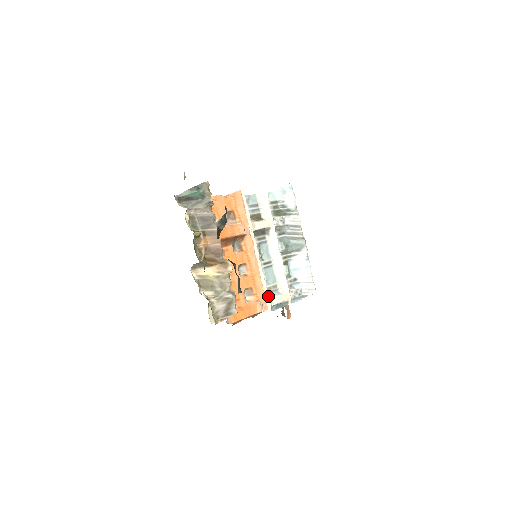
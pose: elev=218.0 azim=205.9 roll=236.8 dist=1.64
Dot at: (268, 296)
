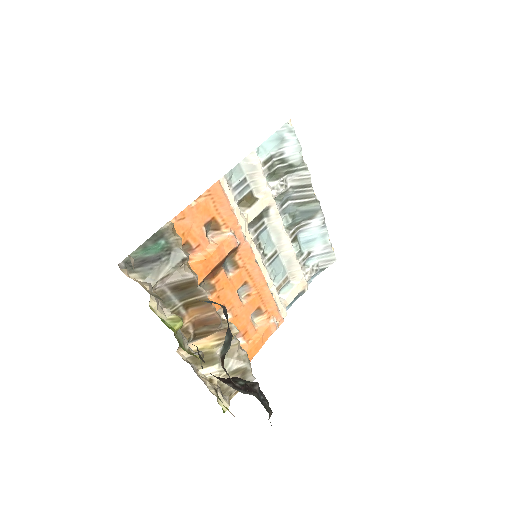
Dot at: (279, 297)
